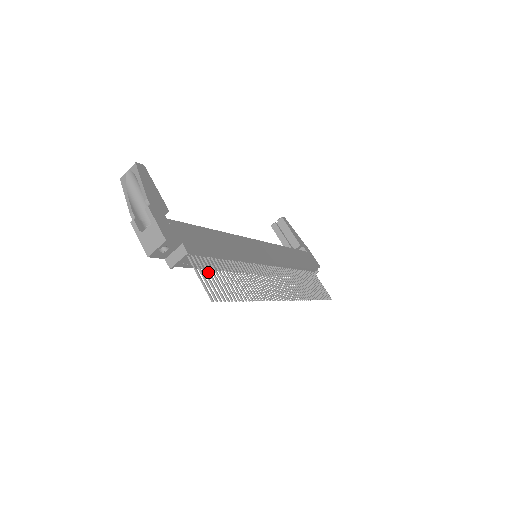
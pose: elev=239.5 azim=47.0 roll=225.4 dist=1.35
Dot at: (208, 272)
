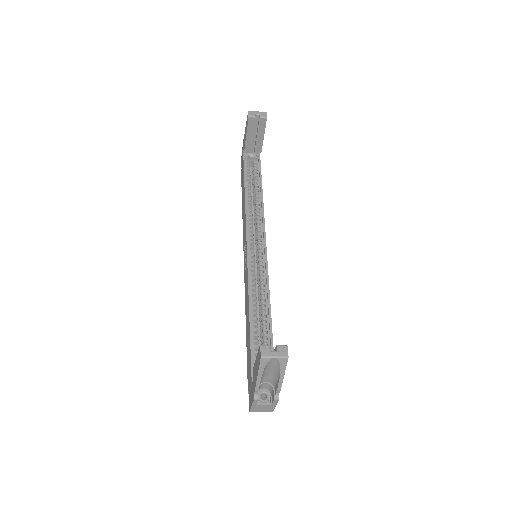
Dot at: occluded
